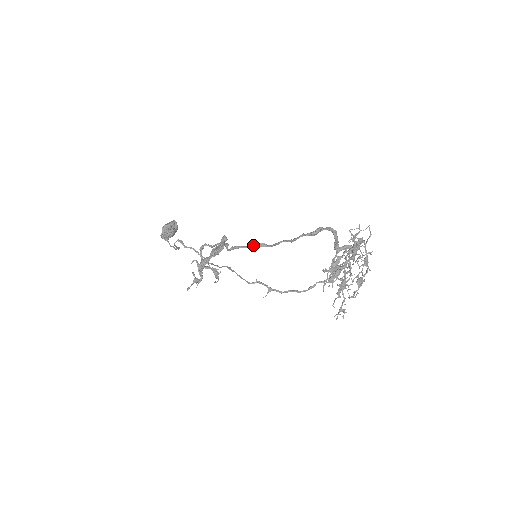
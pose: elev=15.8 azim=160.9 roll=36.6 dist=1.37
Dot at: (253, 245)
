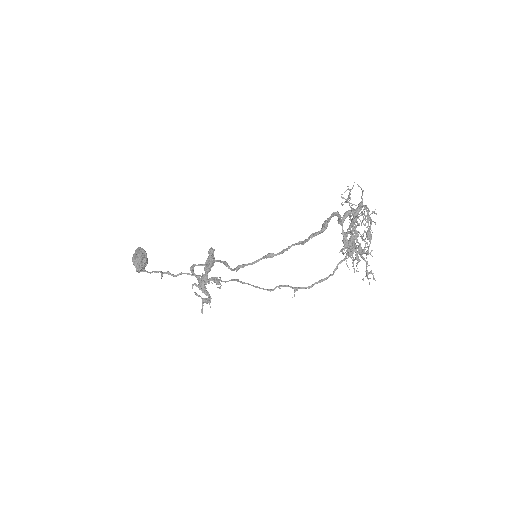
Dot at: (260, 259)
